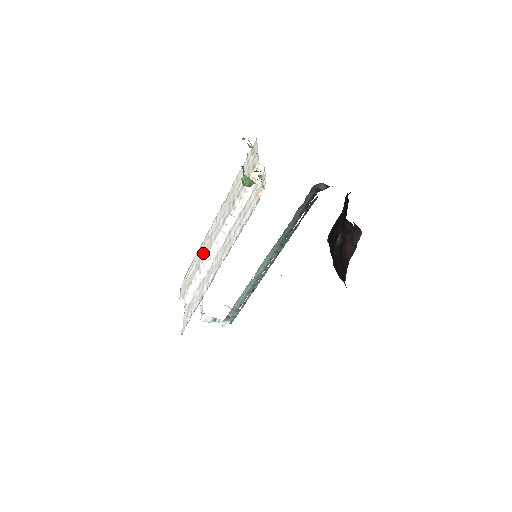
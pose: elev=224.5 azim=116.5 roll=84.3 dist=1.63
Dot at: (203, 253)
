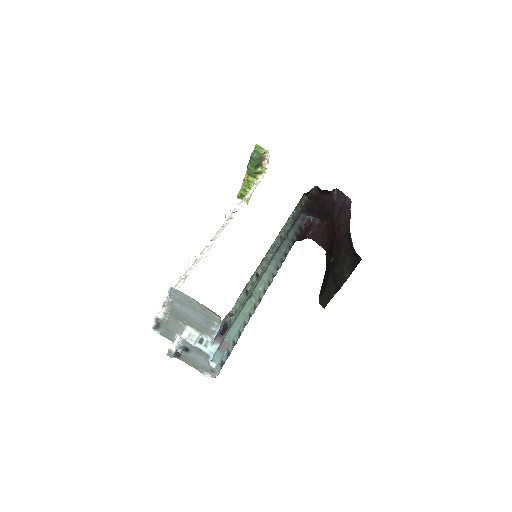
Dot at: occluded
